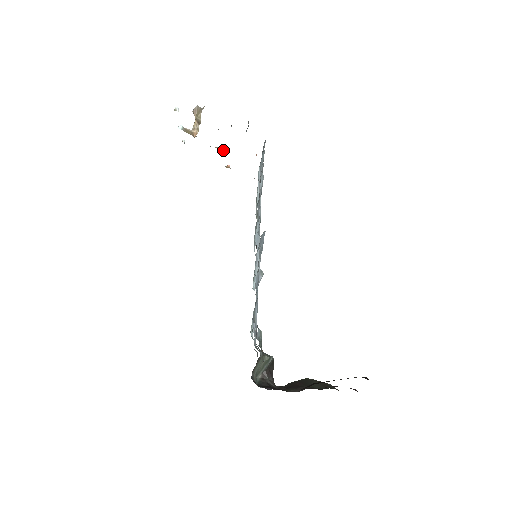
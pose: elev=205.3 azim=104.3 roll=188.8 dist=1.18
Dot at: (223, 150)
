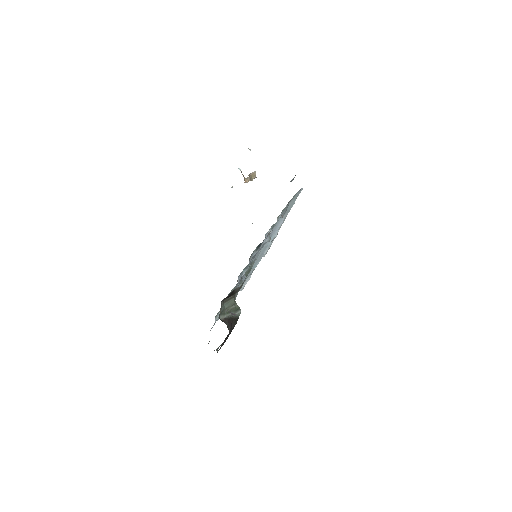
Dot at: occluded
